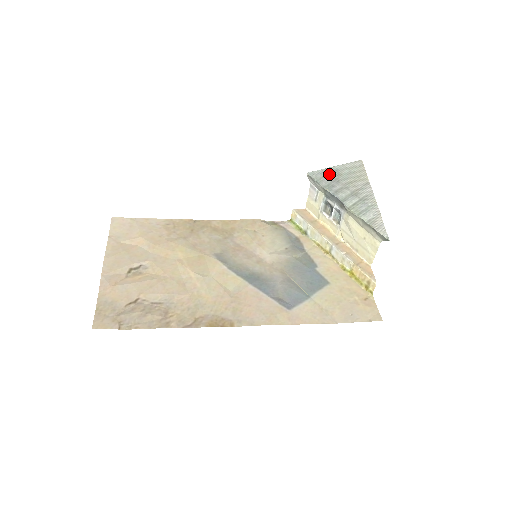
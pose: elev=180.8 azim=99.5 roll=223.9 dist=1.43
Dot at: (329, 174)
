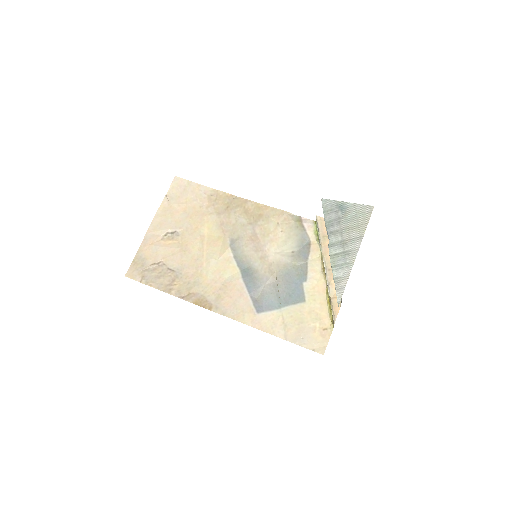
Dot at: (337, 209)
